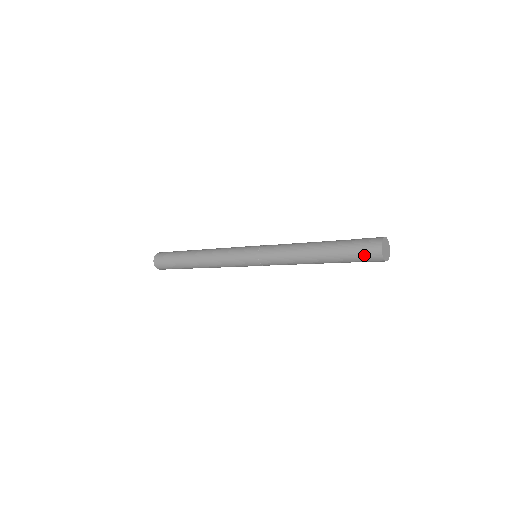
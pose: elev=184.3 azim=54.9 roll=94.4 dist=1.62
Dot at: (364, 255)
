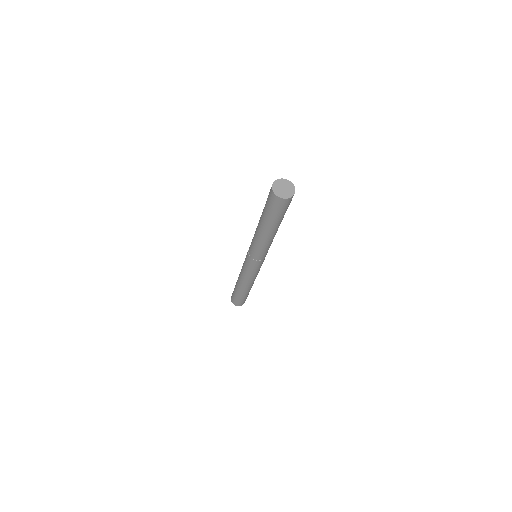
Dot at: occluded
